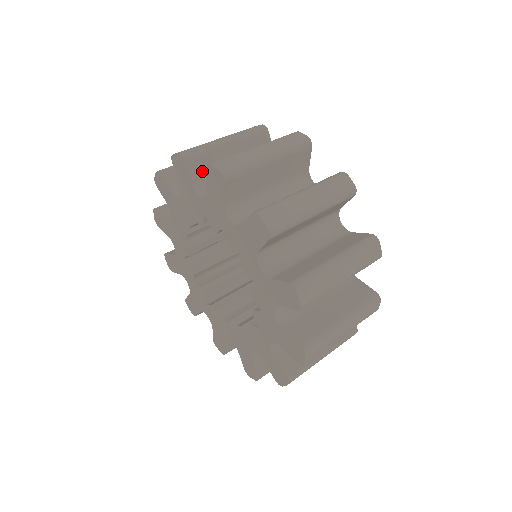
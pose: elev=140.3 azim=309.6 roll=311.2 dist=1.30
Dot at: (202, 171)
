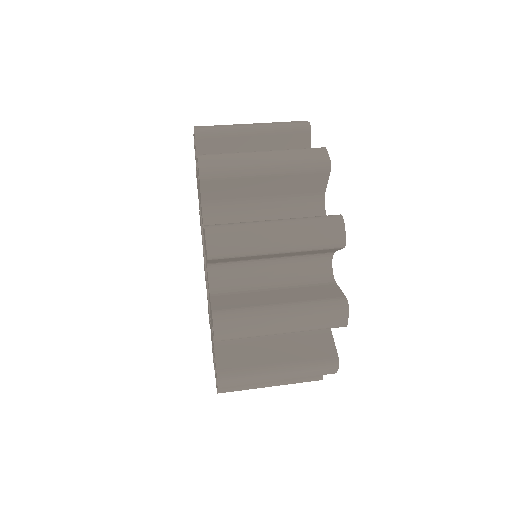
Dot at: occluded
